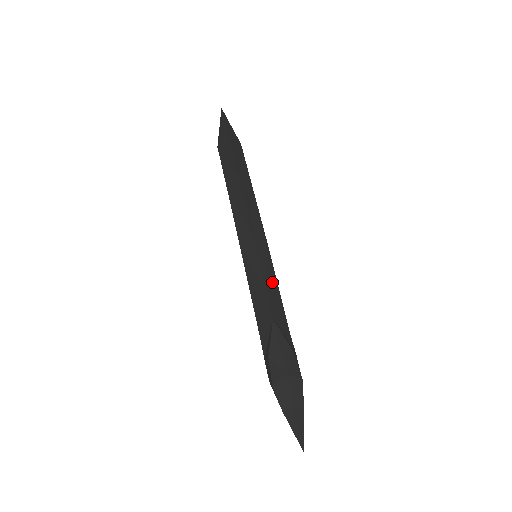
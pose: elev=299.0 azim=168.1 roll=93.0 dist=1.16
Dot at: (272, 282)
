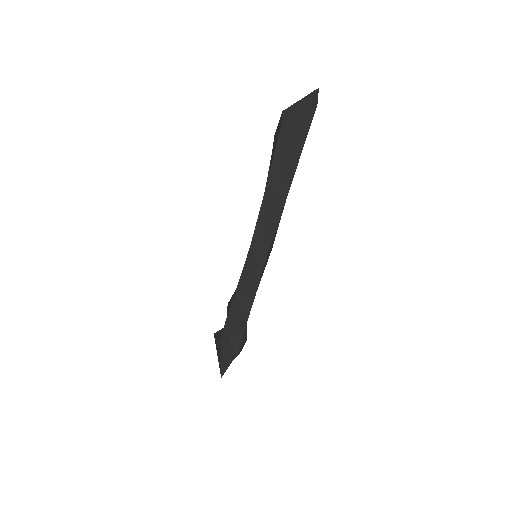
Dot at: occluded
